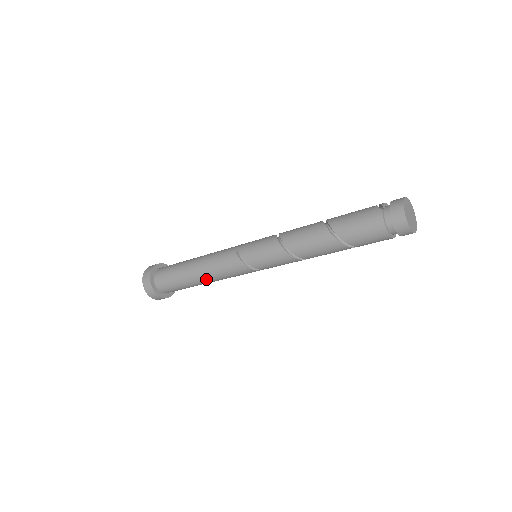
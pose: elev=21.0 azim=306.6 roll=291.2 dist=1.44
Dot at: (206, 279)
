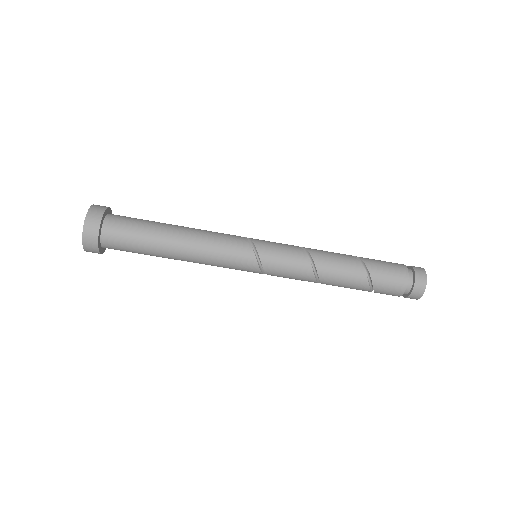
Dot at: (187, 243)
